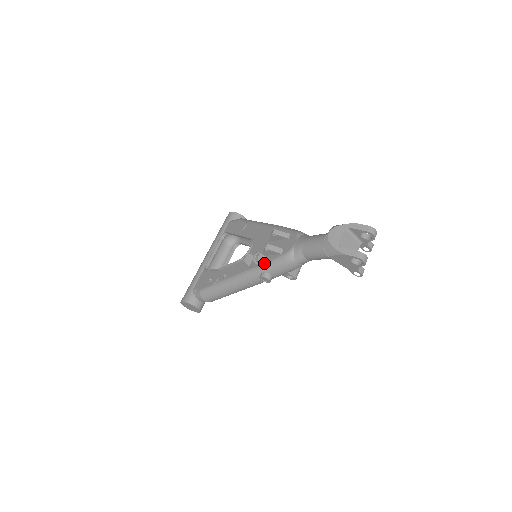
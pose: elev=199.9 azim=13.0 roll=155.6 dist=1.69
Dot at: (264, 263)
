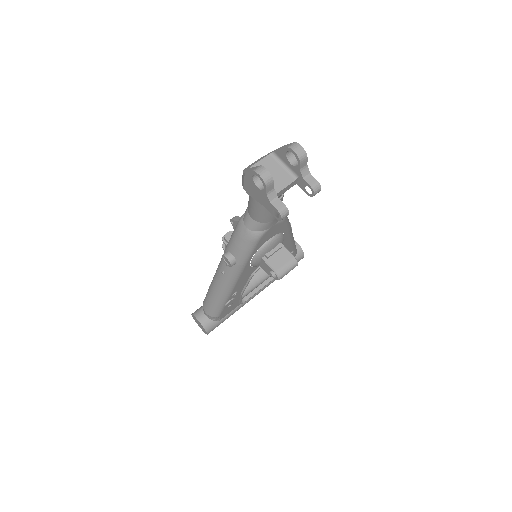
Dot at: occluded
